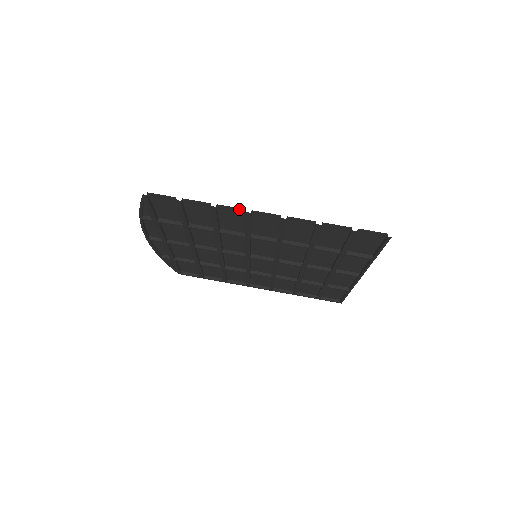
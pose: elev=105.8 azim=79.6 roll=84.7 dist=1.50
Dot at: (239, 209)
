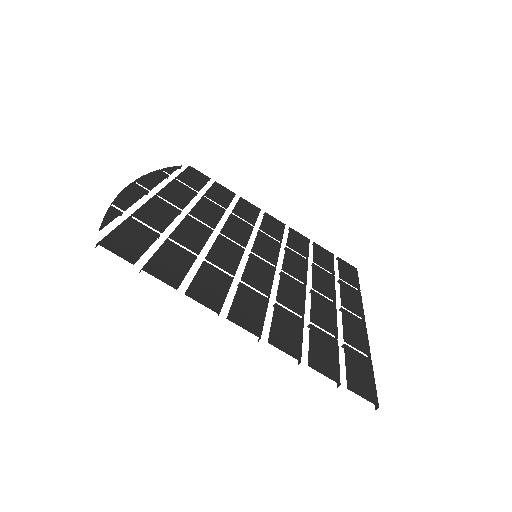
Dot at: (212, 308)
